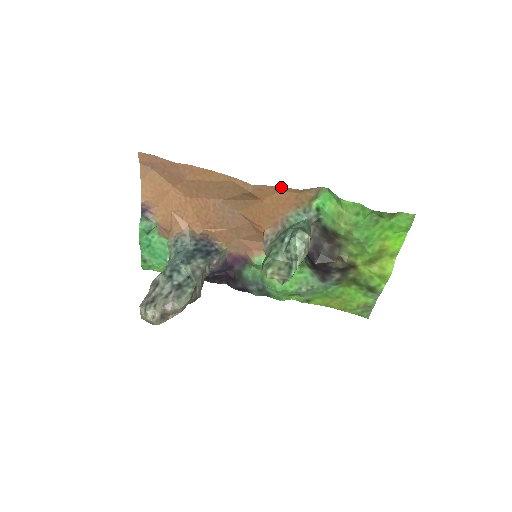
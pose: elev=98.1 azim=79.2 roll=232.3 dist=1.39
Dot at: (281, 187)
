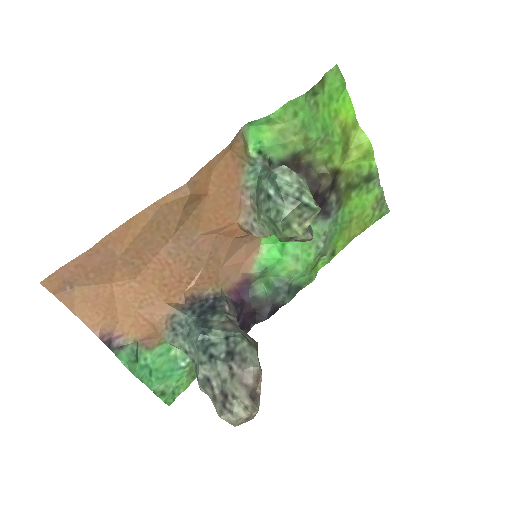
Dot at: (211, 161)
